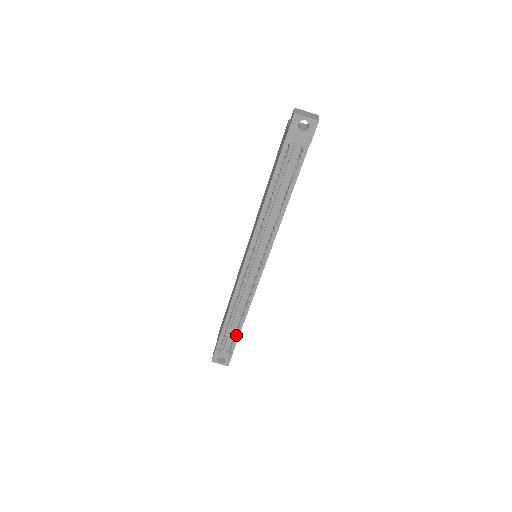
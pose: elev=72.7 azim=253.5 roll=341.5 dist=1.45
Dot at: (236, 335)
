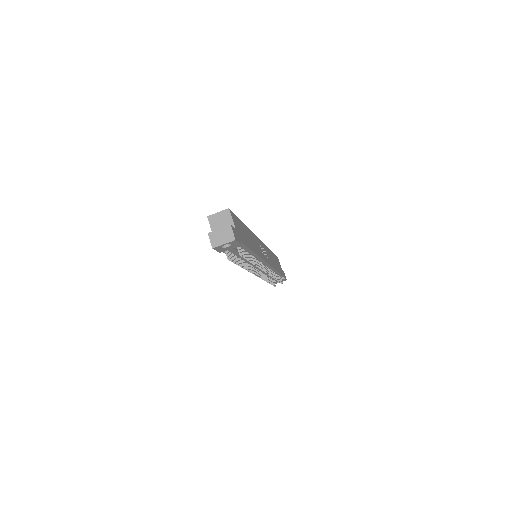
Dot at: occluded
